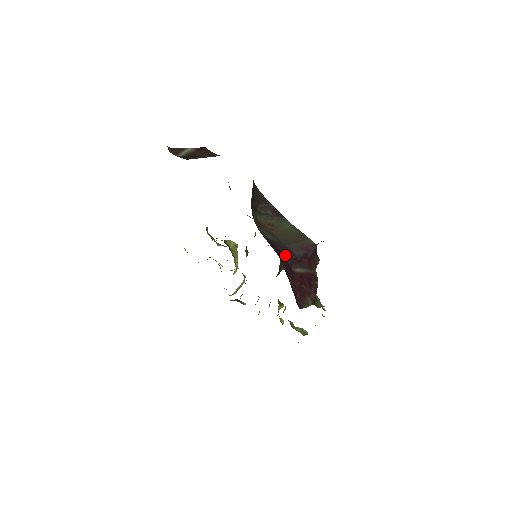
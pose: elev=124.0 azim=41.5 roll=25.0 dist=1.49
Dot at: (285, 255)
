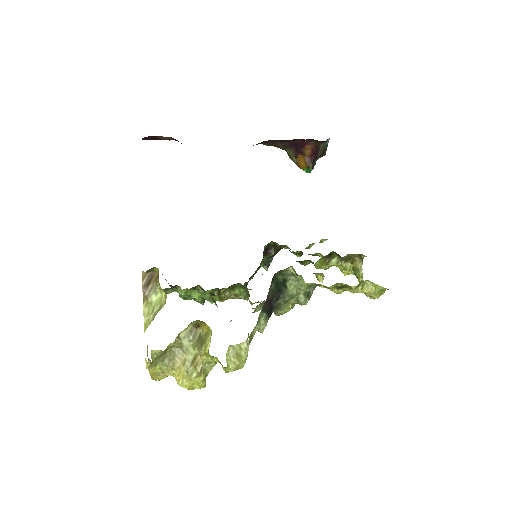
Dot at: occluded
